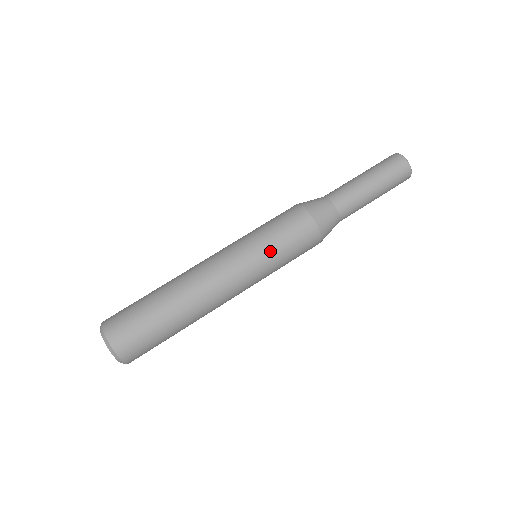
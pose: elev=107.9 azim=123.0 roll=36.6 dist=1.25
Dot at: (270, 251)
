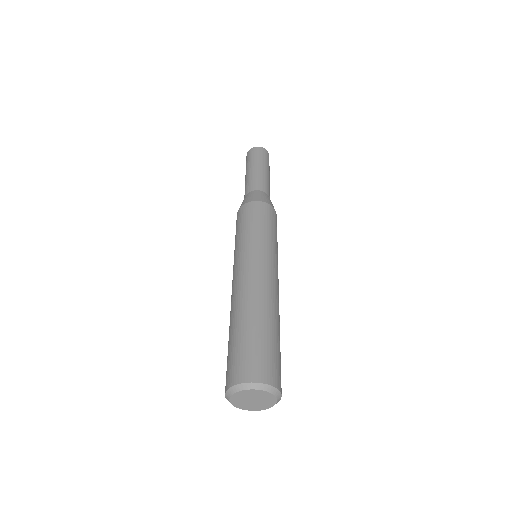
Dot at: (249, 234)
